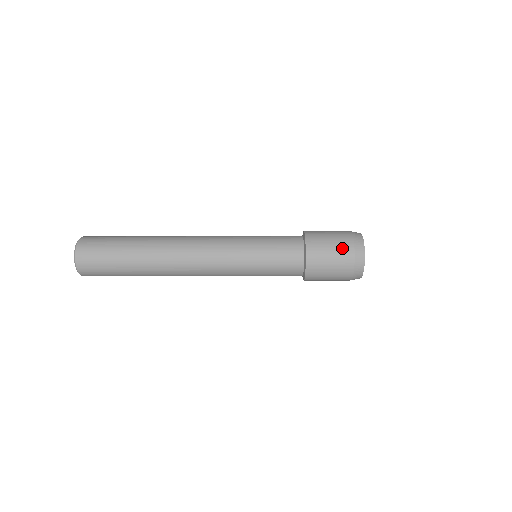
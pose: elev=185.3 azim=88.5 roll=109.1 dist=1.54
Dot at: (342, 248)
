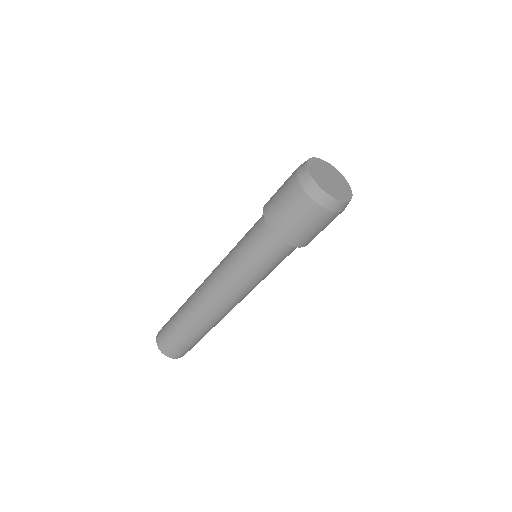
Dot at: occluded
